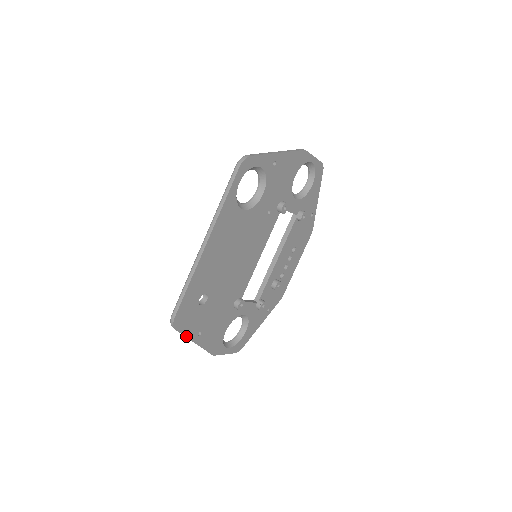
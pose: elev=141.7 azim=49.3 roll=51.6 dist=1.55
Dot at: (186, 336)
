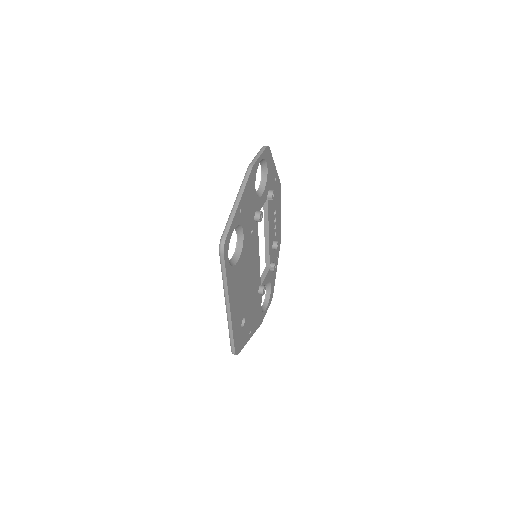
Dot at: (244, 345)
